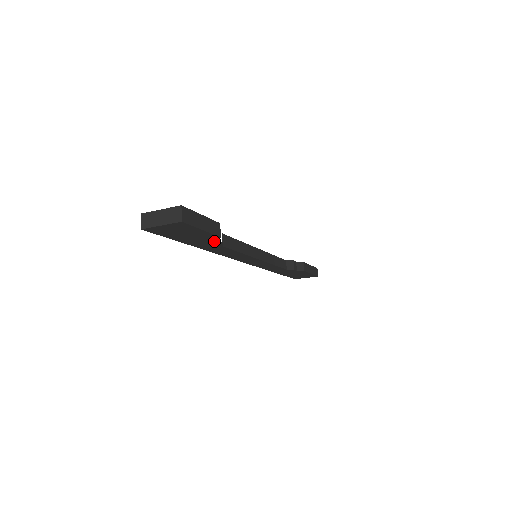
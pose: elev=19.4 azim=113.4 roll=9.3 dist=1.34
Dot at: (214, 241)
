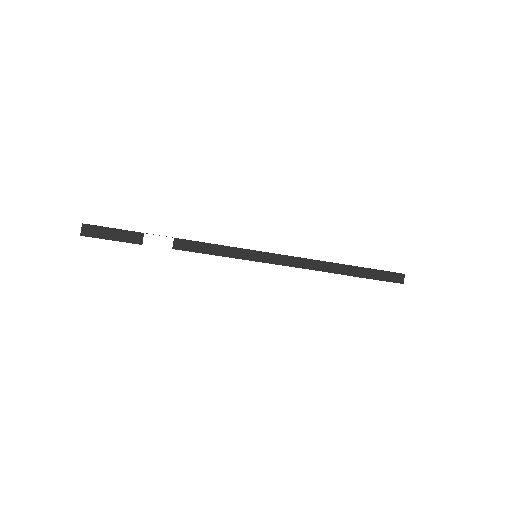
Dot at: occluded
